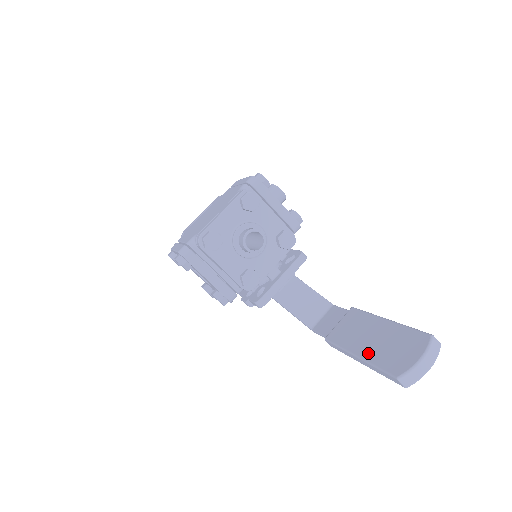
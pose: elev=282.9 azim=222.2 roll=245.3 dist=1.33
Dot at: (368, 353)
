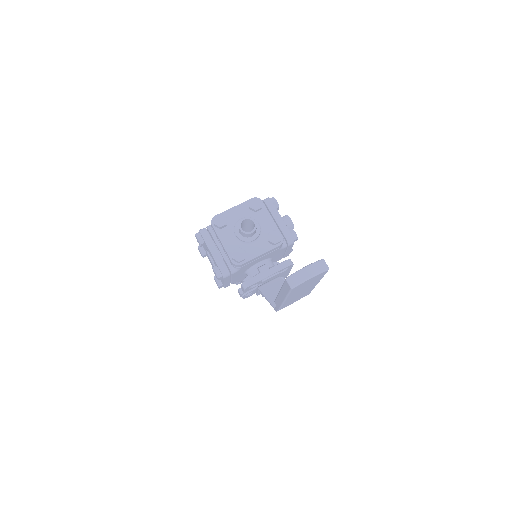
Dot at: occluded
